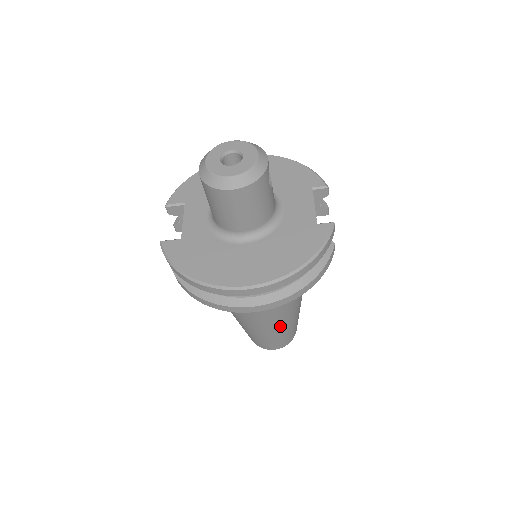
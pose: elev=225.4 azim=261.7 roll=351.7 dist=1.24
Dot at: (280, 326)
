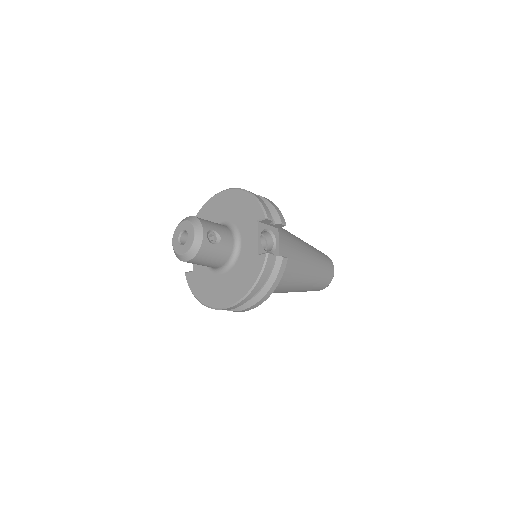
Dot at: (300, 289)
